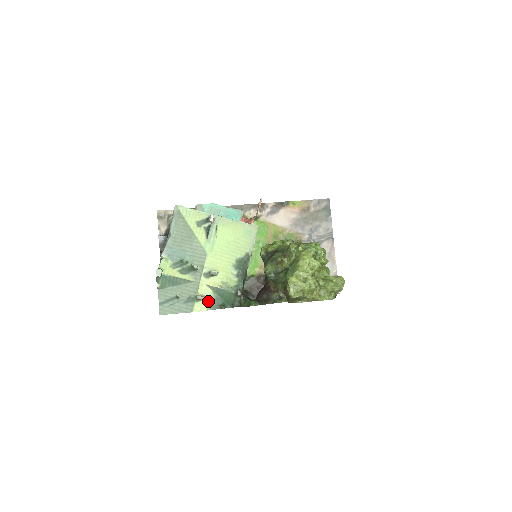
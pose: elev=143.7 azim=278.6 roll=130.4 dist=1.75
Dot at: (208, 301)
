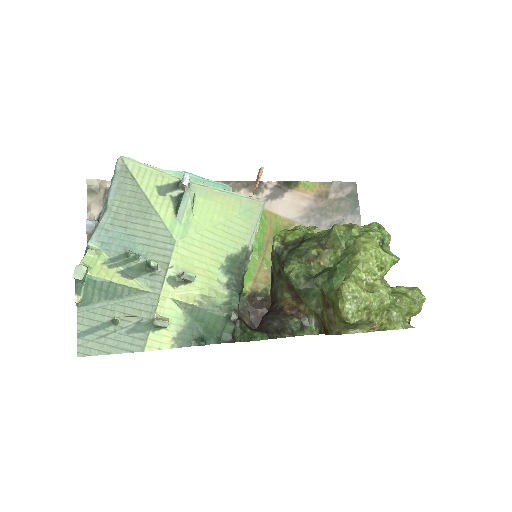
Dot at: (174, 330)
